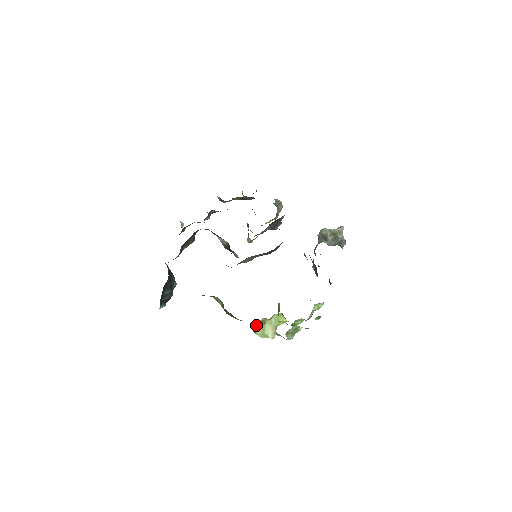
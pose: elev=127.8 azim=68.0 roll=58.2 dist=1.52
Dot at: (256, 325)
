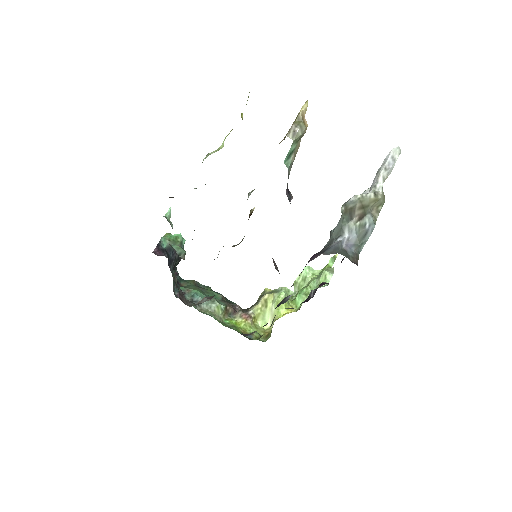
Dot at: (258, 311)
